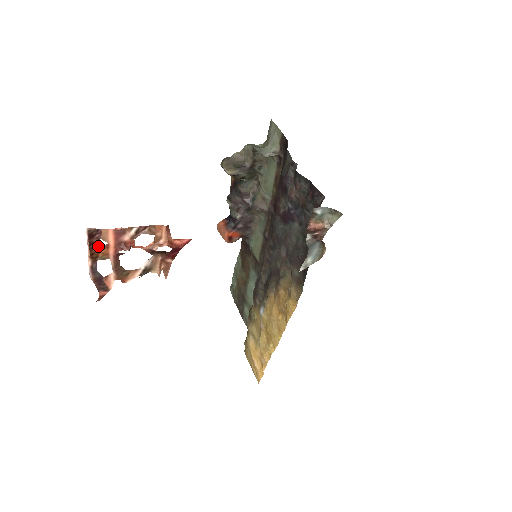
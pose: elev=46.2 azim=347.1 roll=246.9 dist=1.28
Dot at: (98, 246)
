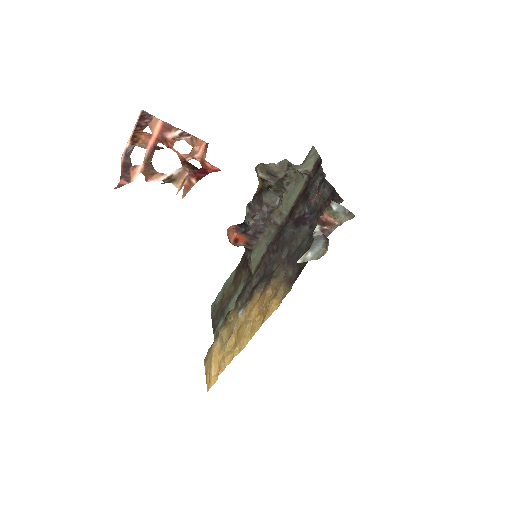
Dot at: (143, 132)
